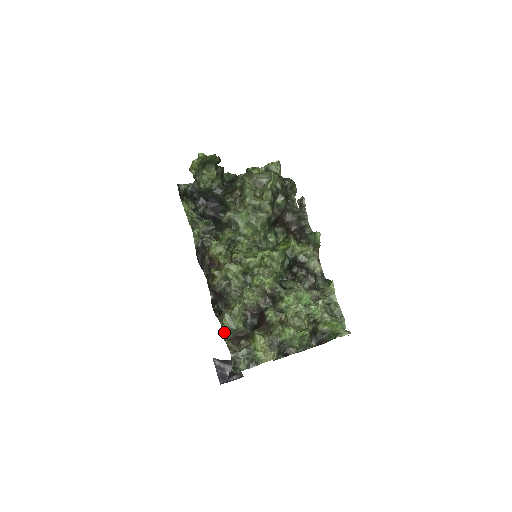
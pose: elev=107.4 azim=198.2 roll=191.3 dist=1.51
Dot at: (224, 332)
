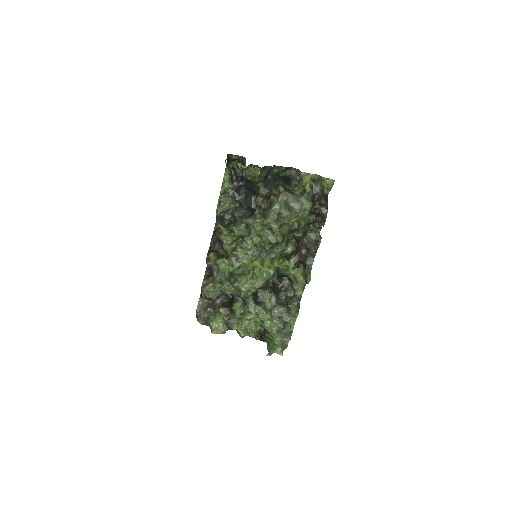
Dot at: occluded
